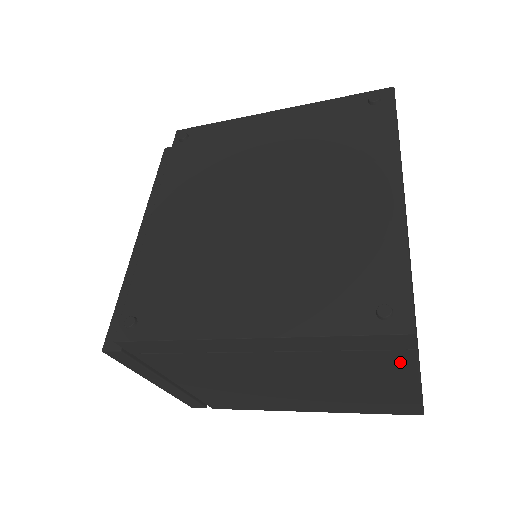
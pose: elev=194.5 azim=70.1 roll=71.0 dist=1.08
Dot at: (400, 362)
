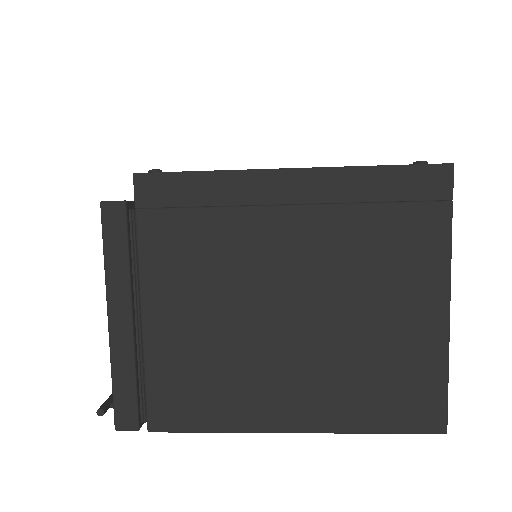
Dot at: (434, 235)
